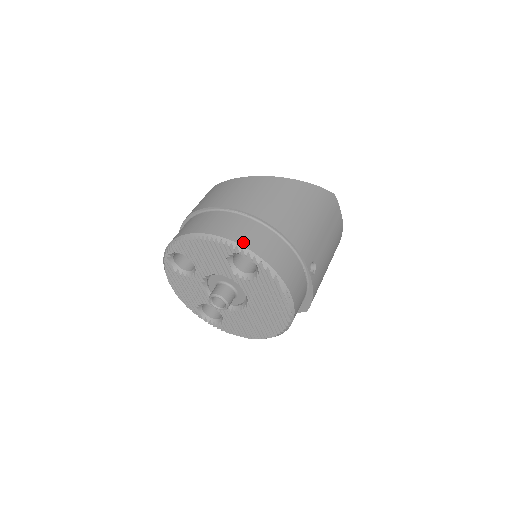
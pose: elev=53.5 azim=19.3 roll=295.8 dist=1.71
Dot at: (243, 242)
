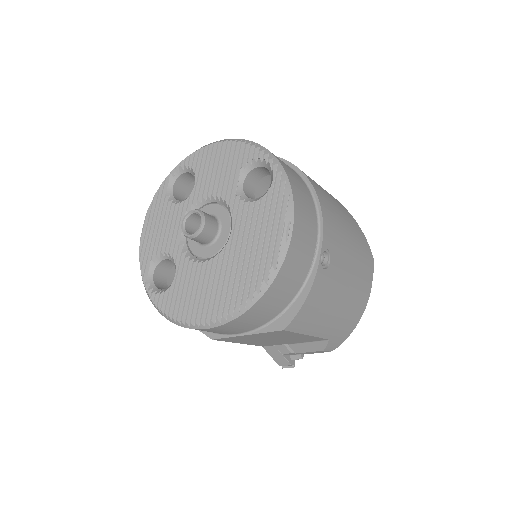
Dot at: occluded
